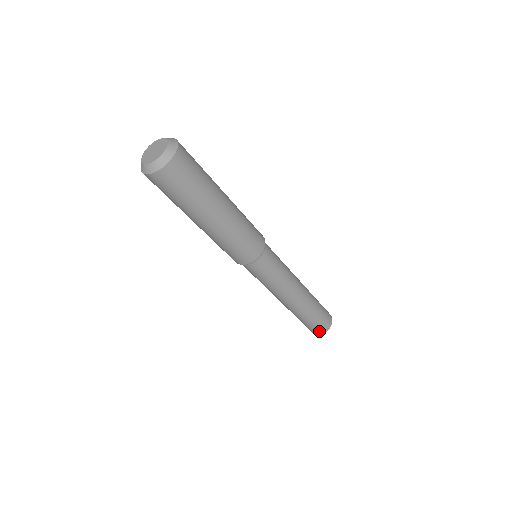
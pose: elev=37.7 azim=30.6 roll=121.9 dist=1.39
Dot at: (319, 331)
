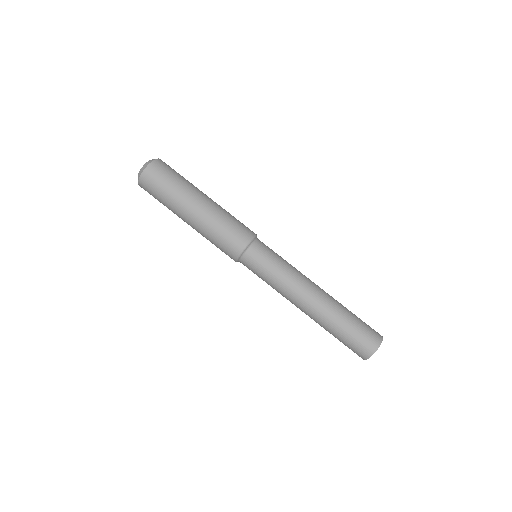
Dot at: (368, 348)
